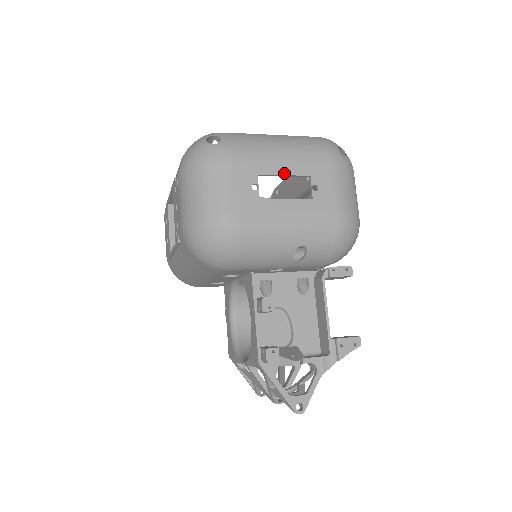
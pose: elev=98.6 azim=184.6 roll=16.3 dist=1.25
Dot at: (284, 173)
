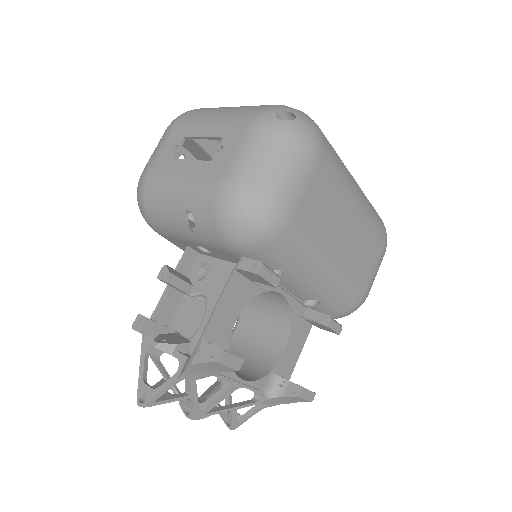
Dot at: (203, 135)
